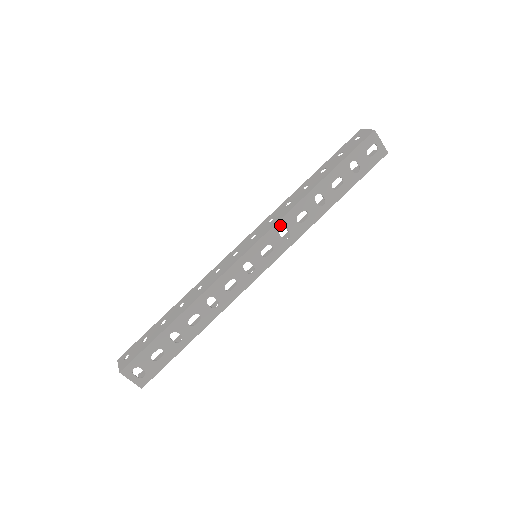
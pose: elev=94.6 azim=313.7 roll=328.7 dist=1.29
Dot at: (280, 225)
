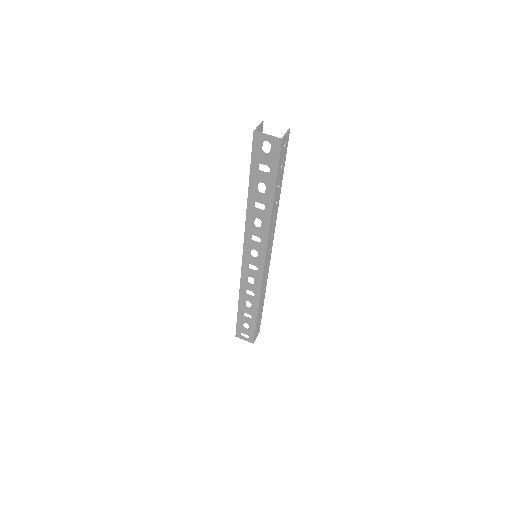
Dot at: (248, 235)
